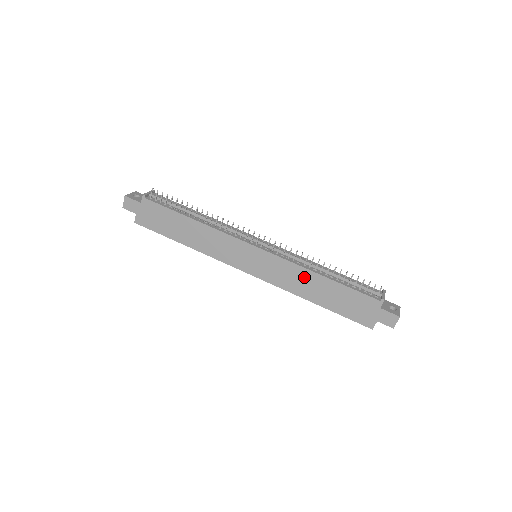
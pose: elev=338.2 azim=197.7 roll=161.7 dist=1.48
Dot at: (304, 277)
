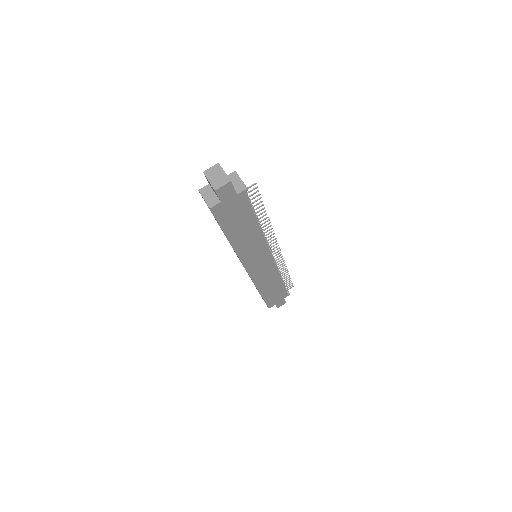
Dot at: (273, 278)
